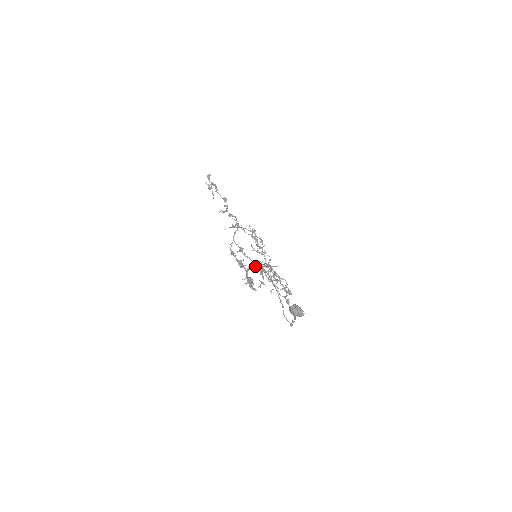
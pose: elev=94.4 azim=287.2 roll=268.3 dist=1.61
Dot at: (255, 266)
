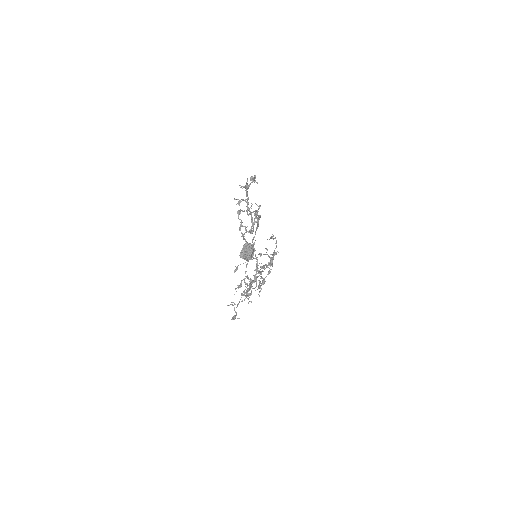
Dot at: (253, 226)
